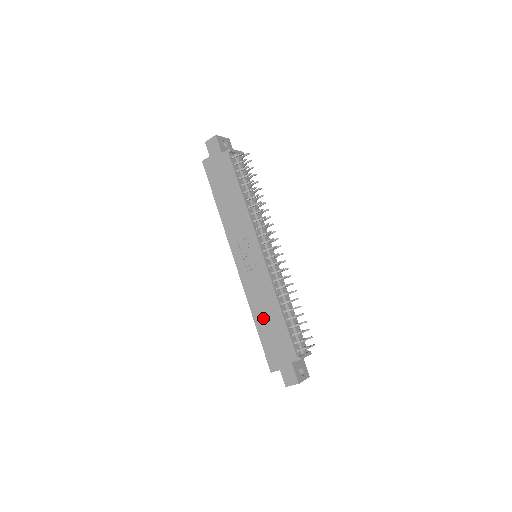
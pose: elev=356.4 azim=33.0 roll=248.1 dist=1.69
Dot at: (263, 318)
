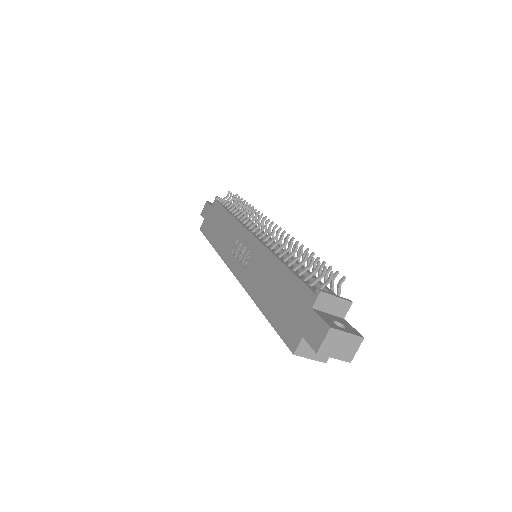
Dot at: (267, 294)
